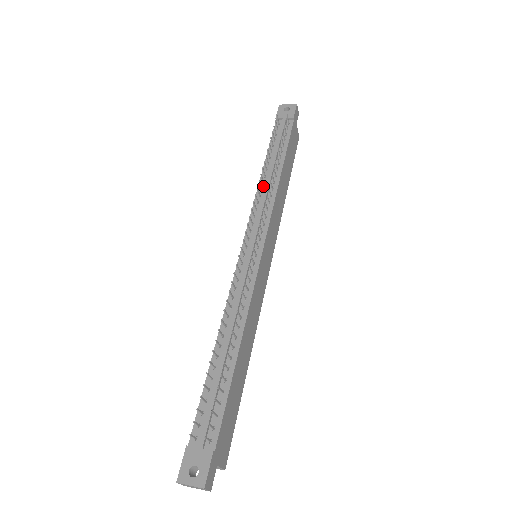
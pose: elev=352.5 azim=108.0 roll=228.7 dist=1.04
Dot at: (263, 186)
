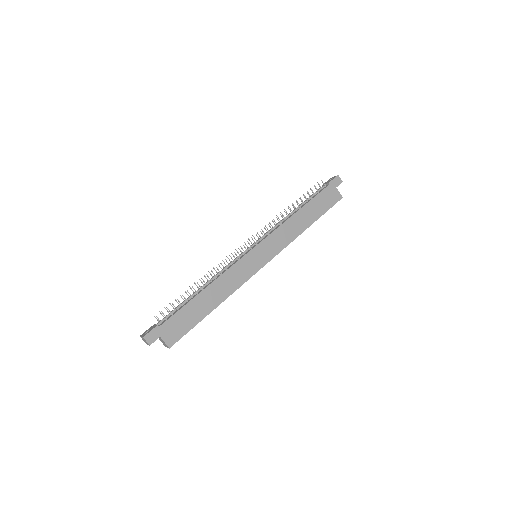
Dot at: occluded
